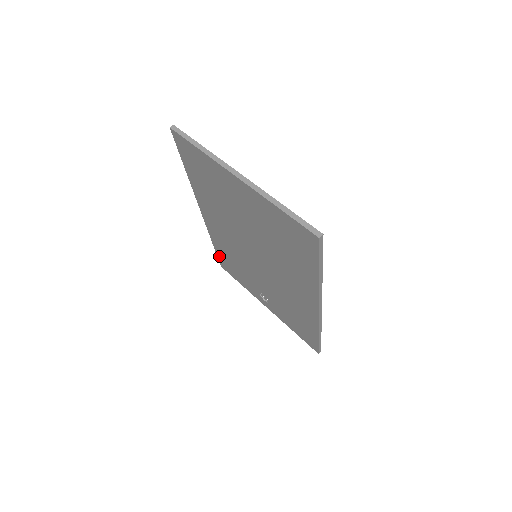
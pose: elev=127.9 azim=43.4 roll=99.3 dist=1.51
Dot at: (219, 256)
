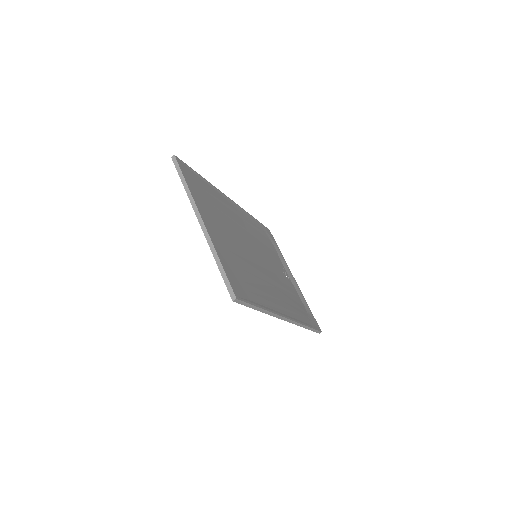
Dot at: occluded
